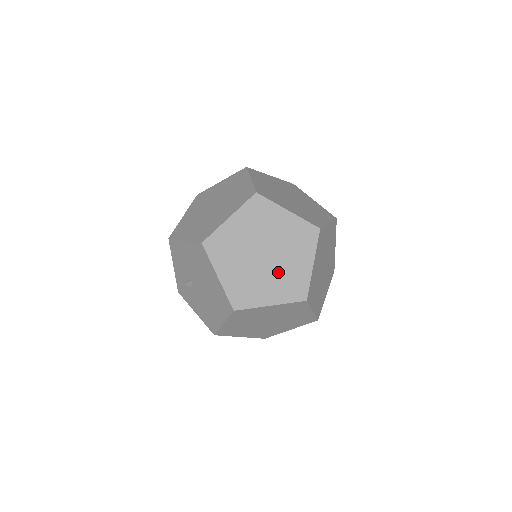
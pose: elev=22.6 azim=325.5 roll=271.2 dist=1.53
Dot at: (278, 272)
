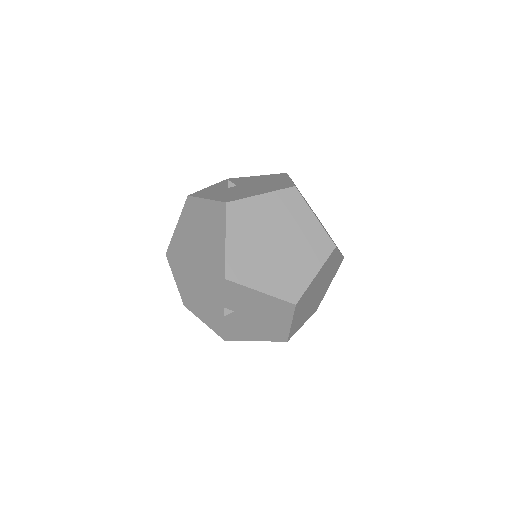
Dot at: (316, 300)
